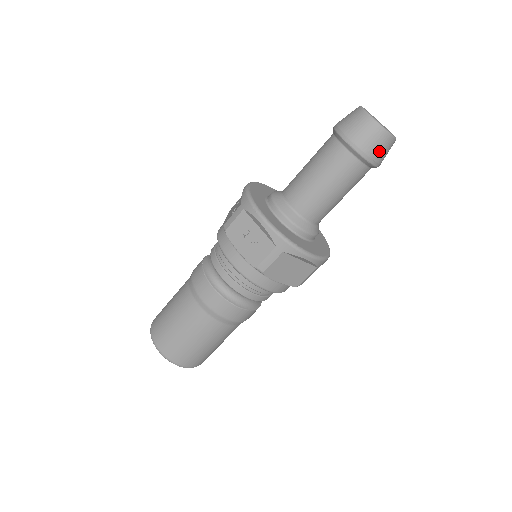
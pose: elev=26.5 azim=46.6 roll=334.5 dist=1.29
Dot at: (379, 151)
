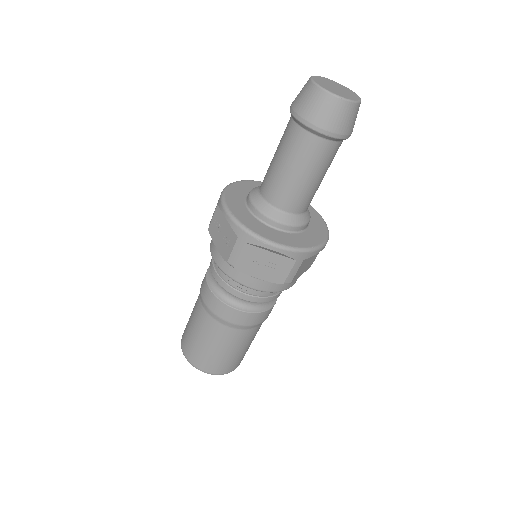
Dot at: (353, 123)
